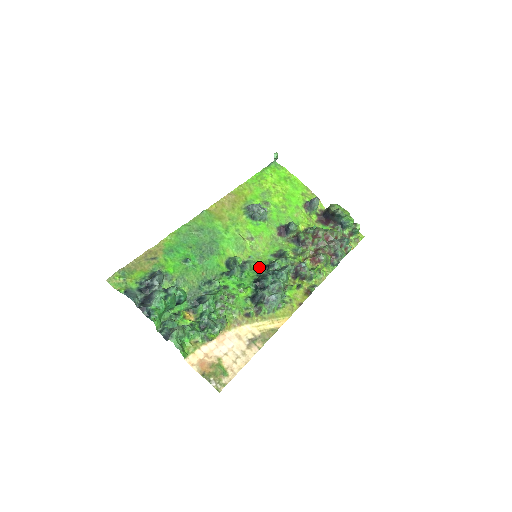
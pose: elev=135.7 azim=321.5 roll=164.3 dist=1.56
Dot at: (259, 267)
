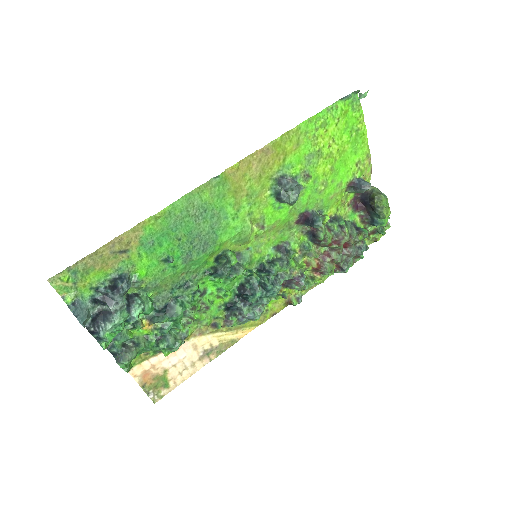
Dot at: (253, 265)
